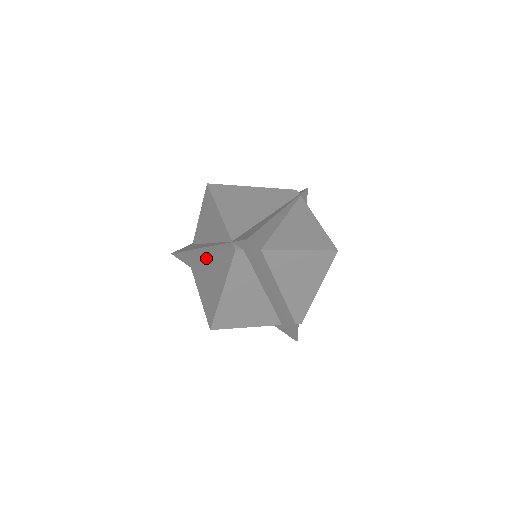
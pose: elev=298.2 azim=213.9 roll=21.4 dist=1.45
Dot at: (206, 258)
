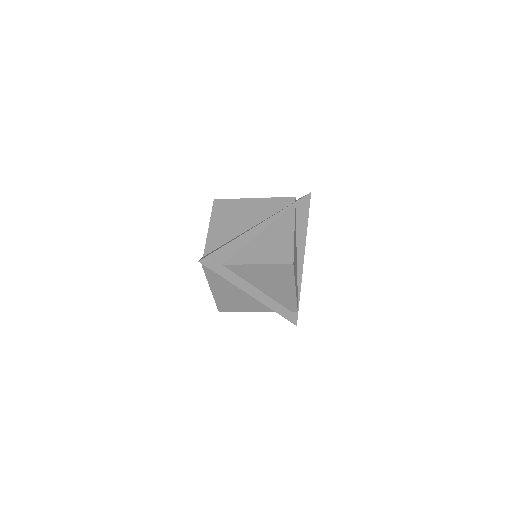
Dot at: occluded
